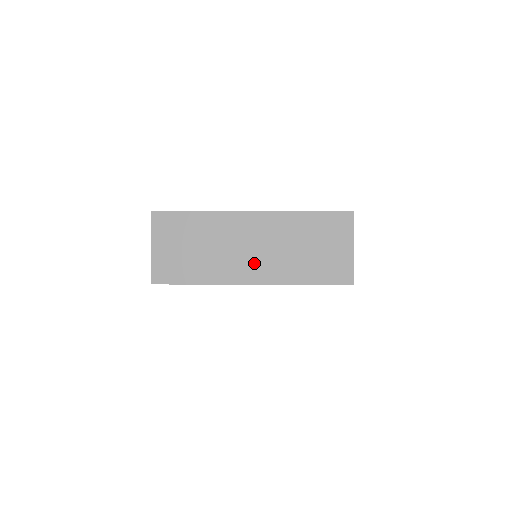
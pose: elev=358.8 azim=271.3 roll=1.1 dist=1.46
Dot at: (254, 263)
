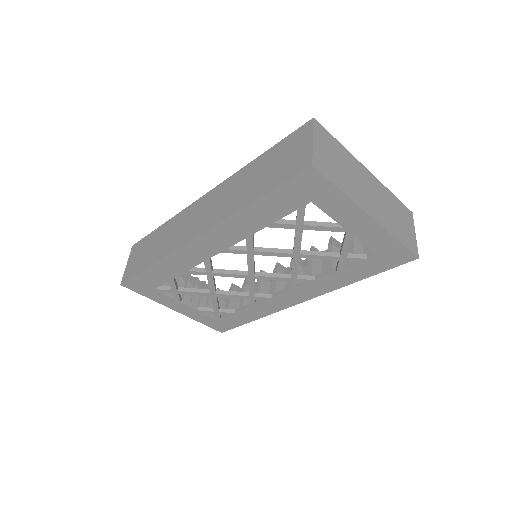
Dot at: (372, 203)
